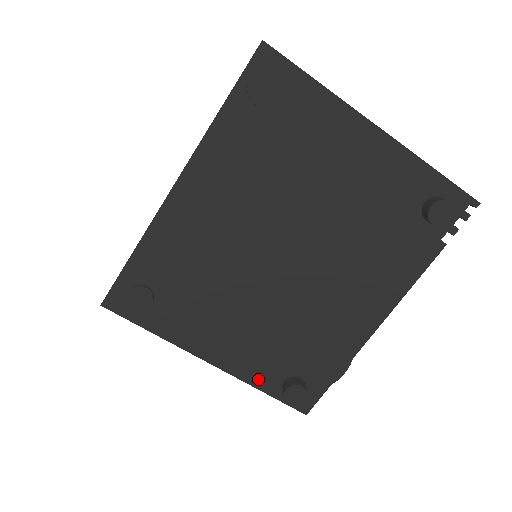
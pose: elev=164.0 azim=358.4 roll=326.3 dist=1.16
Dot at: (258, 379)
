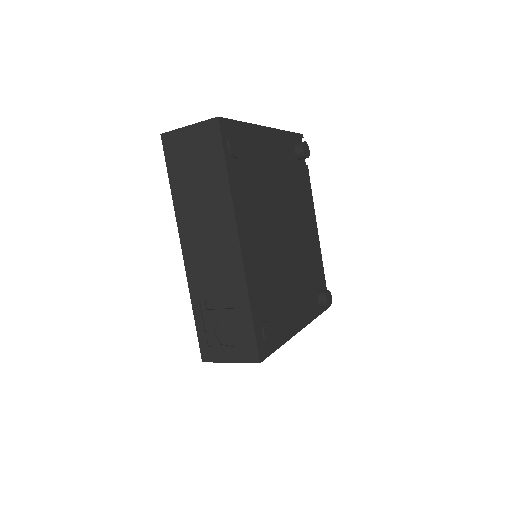
Dot at: (313, 313)
